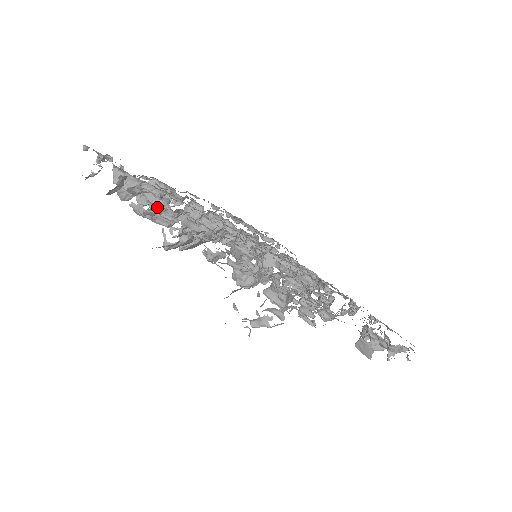
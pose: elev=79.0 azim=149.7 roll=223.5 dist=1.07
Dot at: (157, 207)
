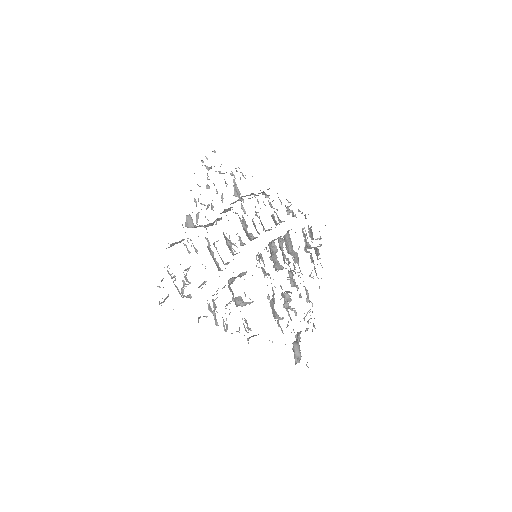
Dot at: occluded
